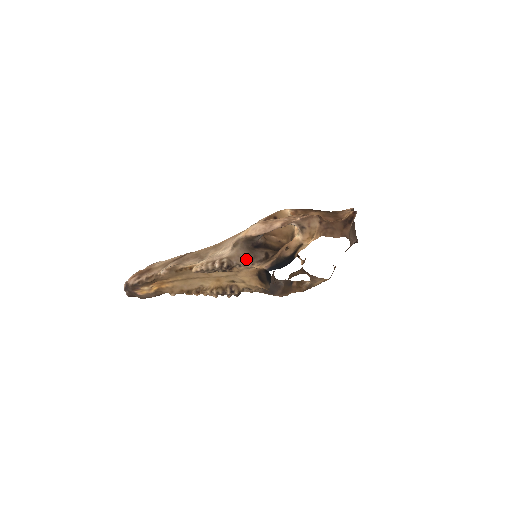
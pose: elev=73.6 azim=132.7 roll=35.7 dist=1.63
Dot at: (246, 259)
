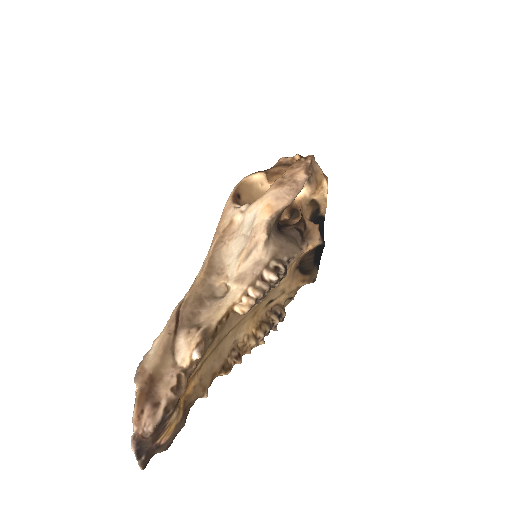
Dot at: (292, 246)
